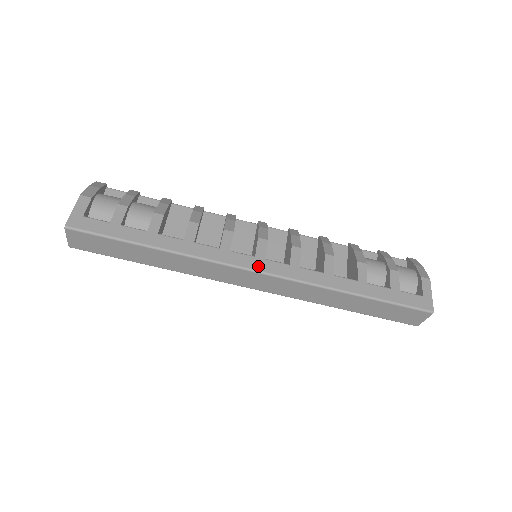
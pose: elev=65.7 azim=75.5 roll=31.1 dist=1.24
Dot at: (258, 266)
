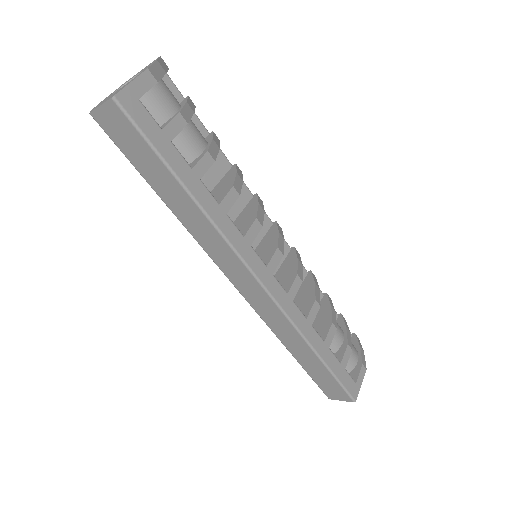
Dot at: (265, 278)
